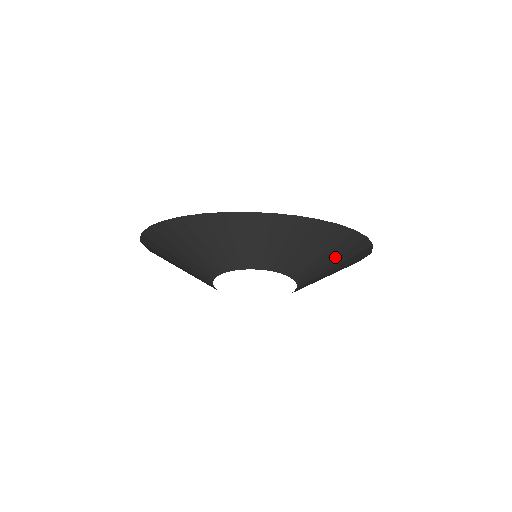
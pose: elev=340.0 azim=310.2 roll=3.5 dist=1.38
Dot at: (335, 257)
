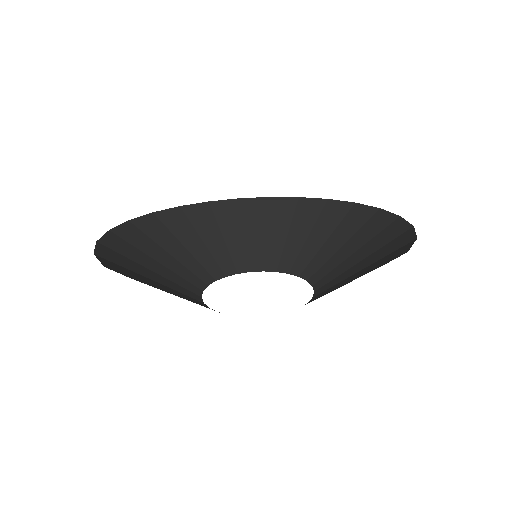
Dot at: (330, 234)
